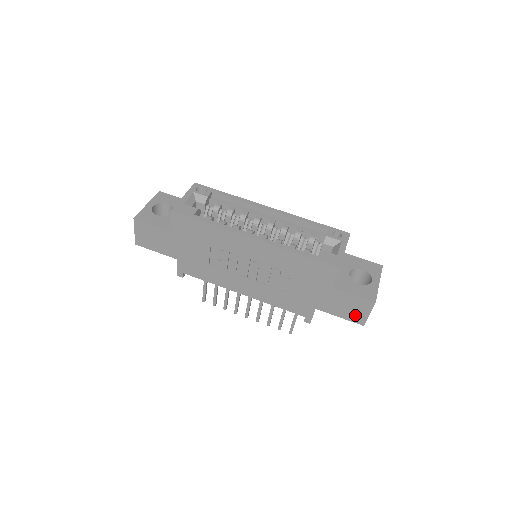
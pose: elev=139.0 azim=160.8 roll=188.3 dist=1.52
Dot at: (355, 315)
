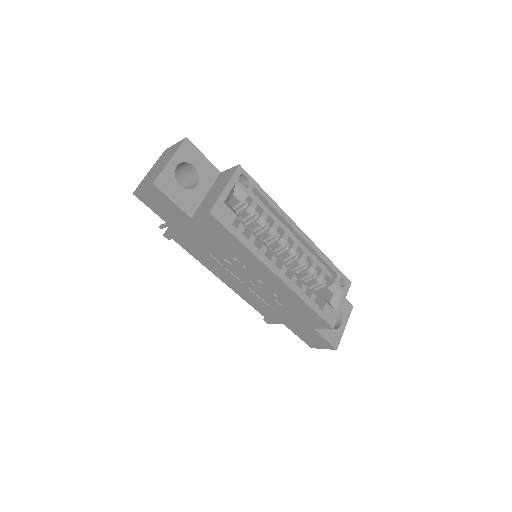
Dot at: (312, 343)
